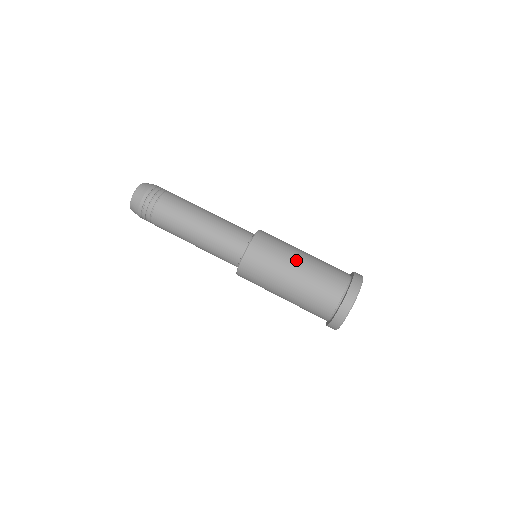
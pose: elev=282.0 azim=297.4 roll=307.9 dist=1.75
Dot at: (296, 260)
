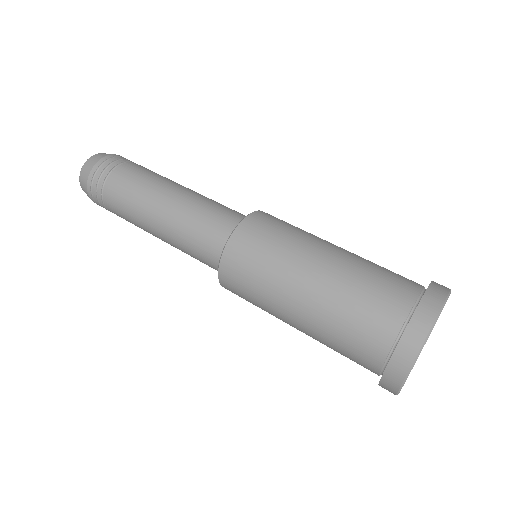
Dot at: occluded
